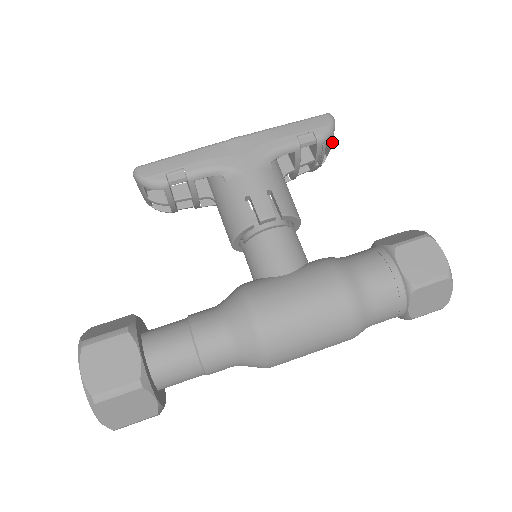
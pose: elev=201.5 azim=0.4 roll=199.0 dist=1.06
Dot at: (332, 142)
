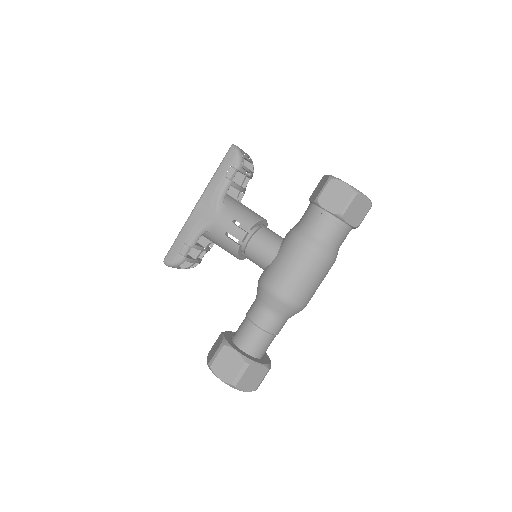
Dot at: (247, 158)
